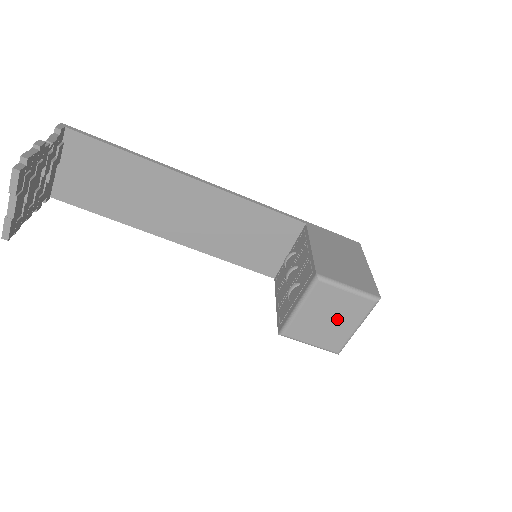
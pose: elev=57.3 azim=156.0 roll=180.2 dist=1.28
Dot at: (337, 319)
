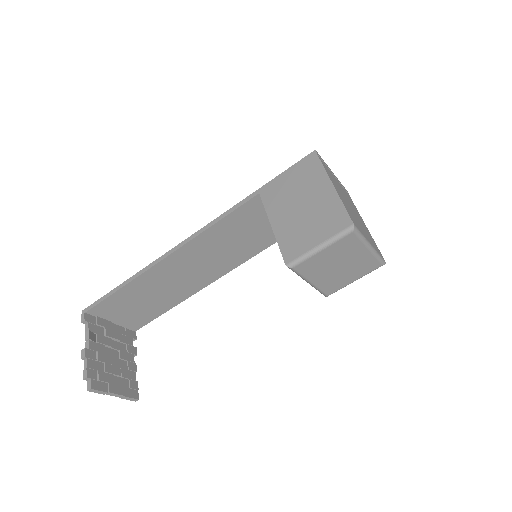
Dot at: (345, 261)
